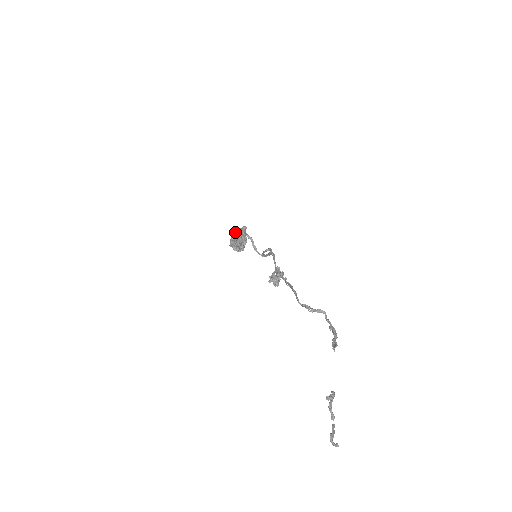
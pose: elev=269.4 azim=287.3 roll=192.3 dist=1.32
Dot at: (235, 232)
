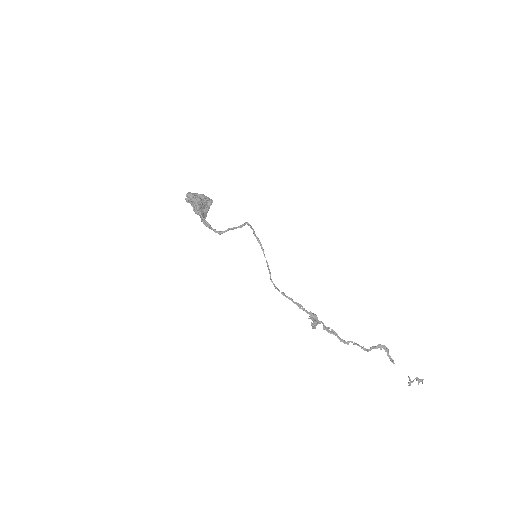
Dot at: occluded
